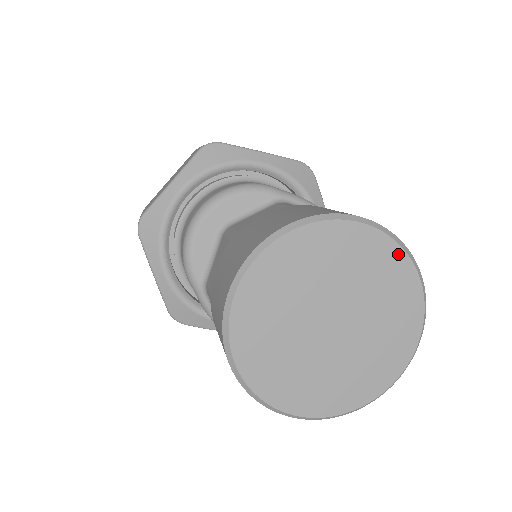
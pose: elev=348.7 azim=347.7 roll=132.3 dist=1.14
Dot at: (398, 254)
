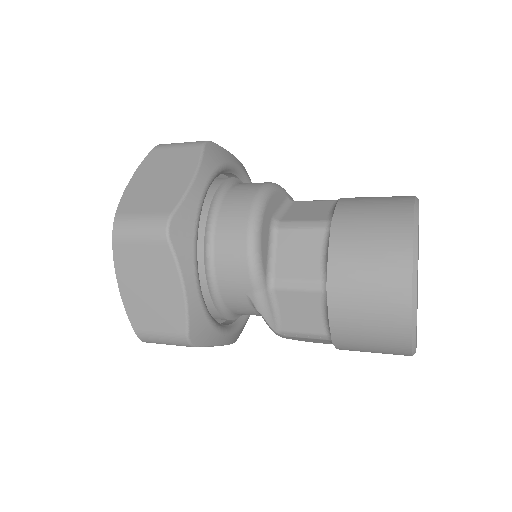
Dot at: occluded
